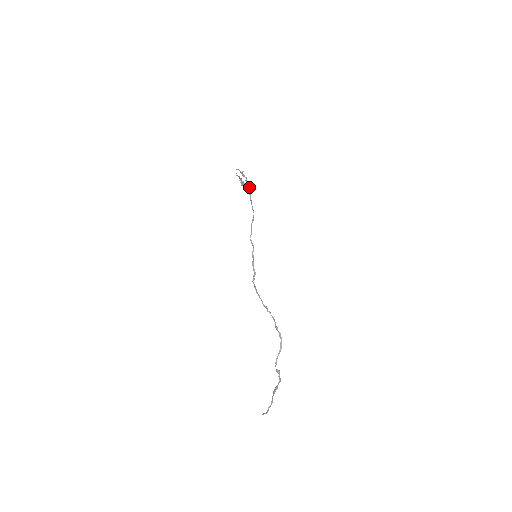
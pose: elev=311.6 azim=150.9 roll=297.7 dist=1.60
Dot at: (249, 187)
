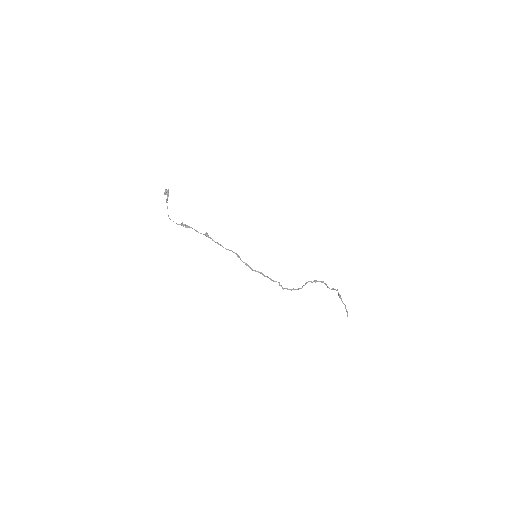
Dot at: (206, 236)
